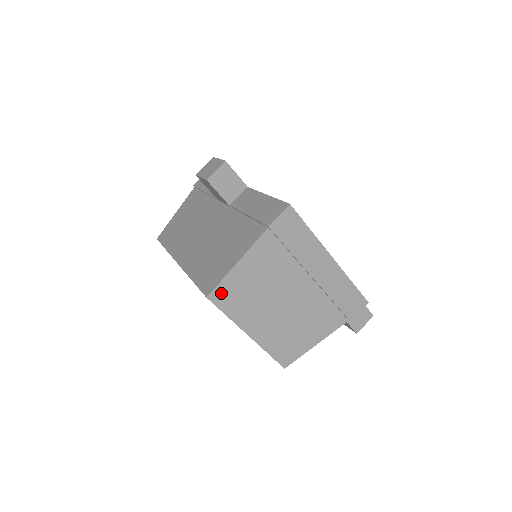
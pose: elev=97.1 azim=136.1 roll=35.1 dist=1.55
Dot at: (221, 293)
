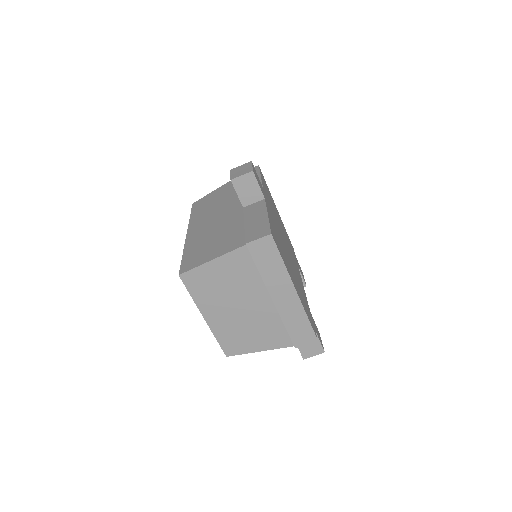
Dot at: (191, 277)
